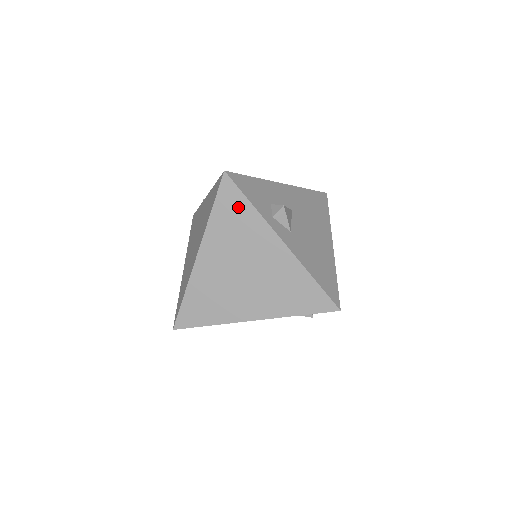
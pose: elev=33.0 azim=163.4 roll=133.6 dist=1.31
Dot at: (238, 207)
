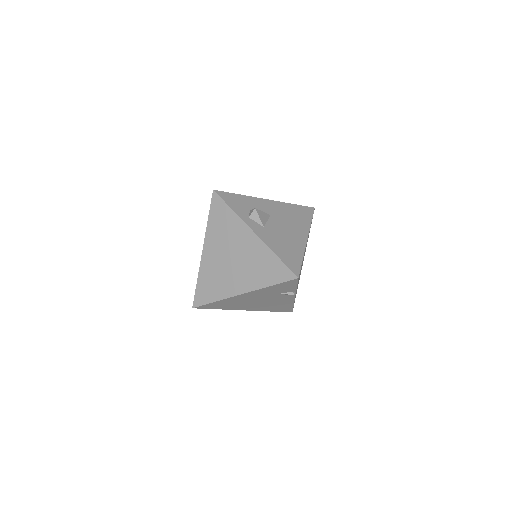
Dot at: (223, 212)
